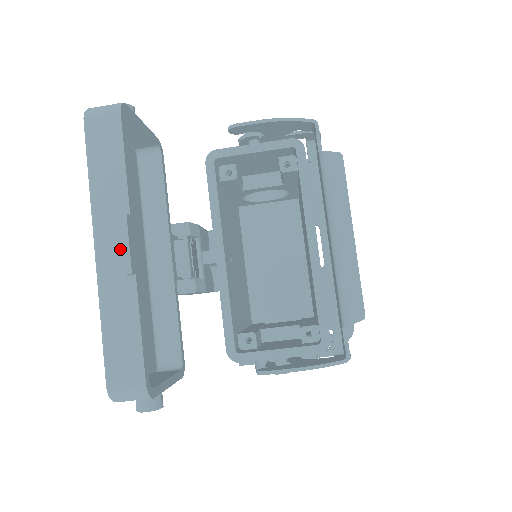
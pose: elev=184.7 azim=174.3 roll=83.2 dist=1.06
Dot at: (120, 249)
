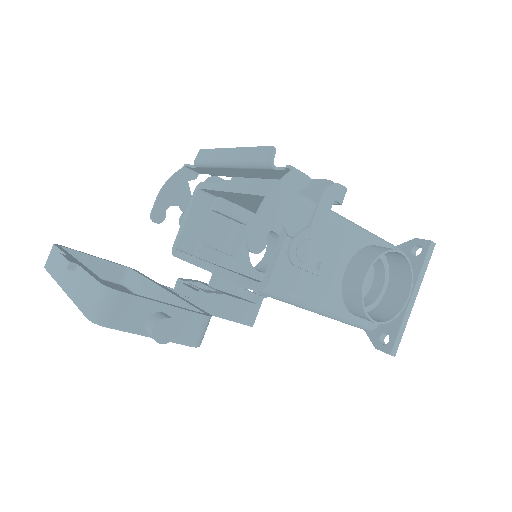
Dot at: (63, 265)
